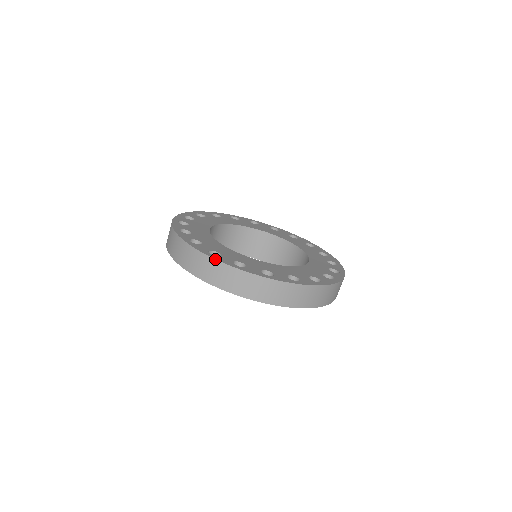
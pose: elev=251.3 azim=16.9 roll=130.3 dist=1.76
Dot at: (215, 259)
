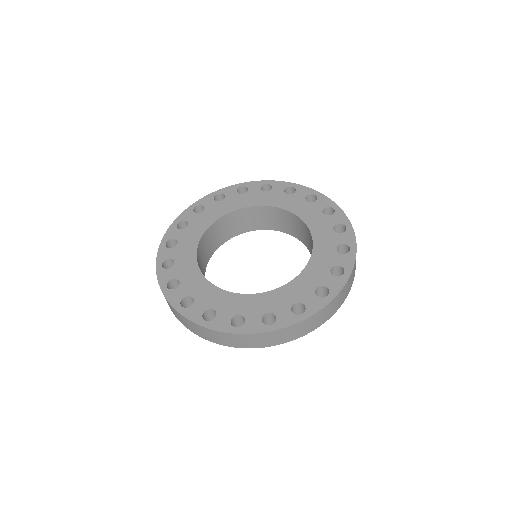
Dot at: (156, 274)
